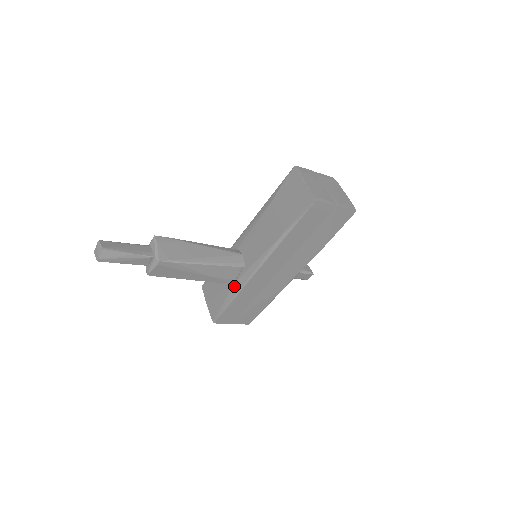
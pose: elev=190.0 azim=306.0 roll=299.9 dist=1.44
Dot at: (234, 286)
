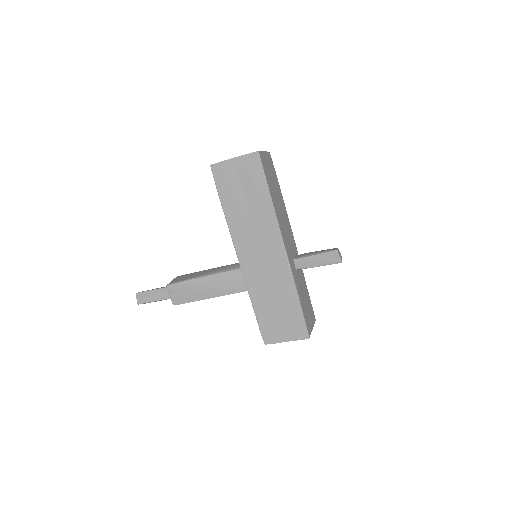
Dot at: occluded
